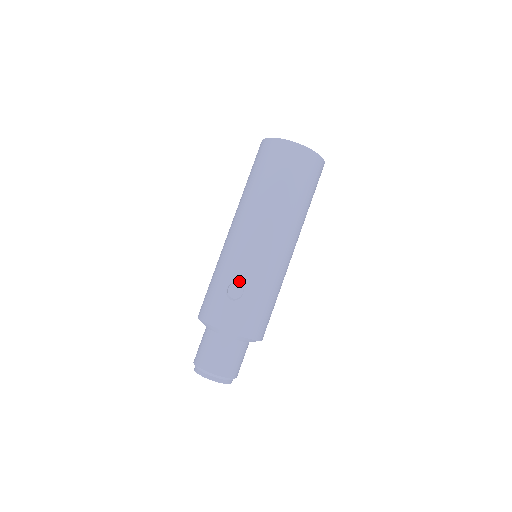
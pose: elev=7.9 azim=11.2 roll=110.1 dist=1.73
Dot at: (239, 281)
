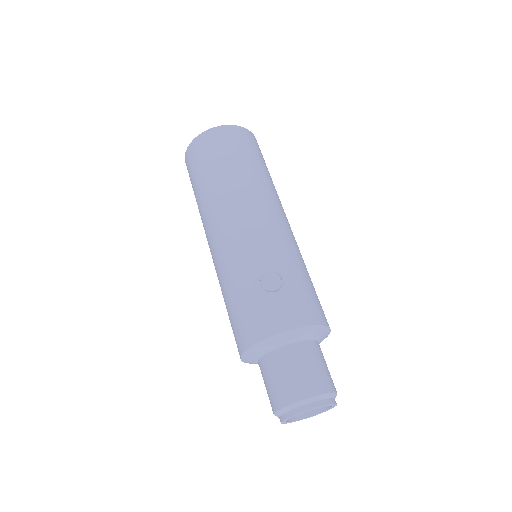
Dot at: (268, 268)
